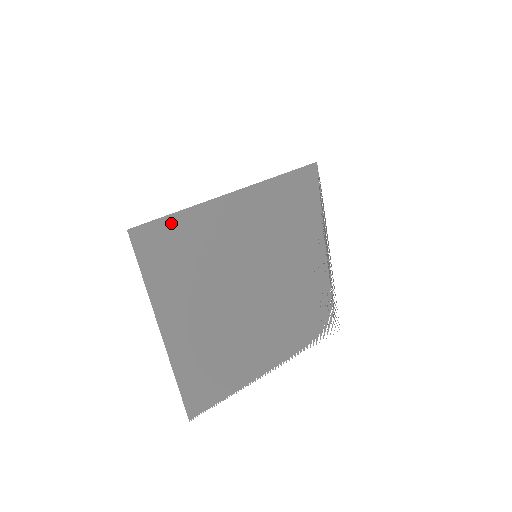
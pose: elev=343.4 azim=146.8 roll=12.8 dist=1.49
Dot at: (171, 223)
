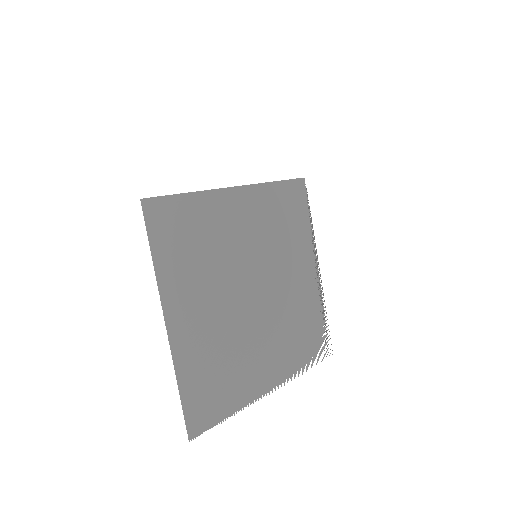
Dot at: (181, 203)
